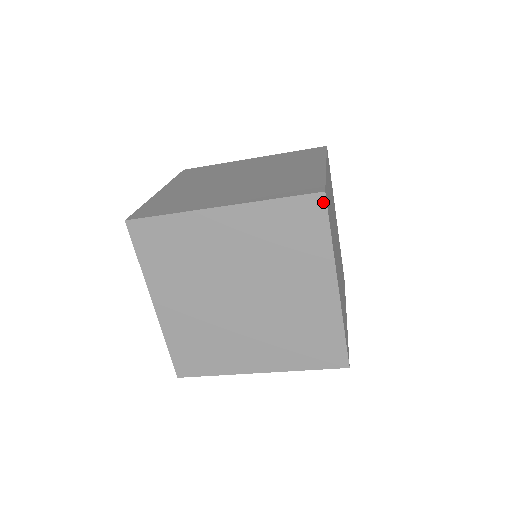
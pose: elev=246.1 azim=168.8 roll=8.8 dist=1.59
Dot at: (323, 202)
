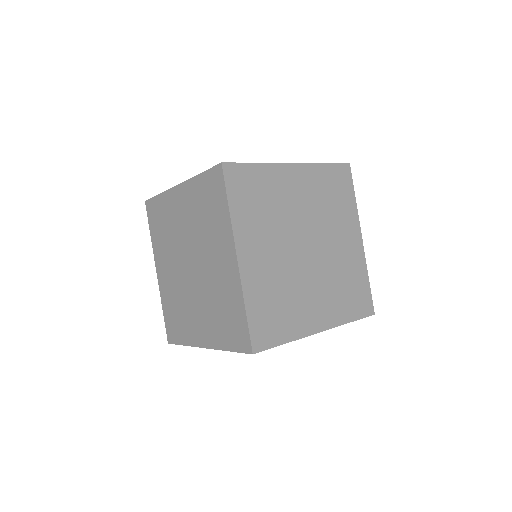
Dot at: (349, 170)
